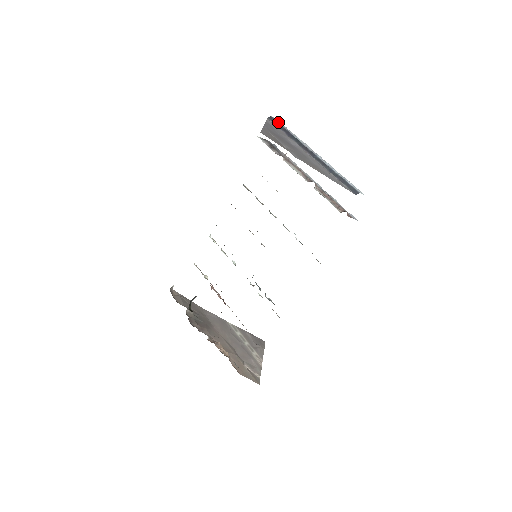
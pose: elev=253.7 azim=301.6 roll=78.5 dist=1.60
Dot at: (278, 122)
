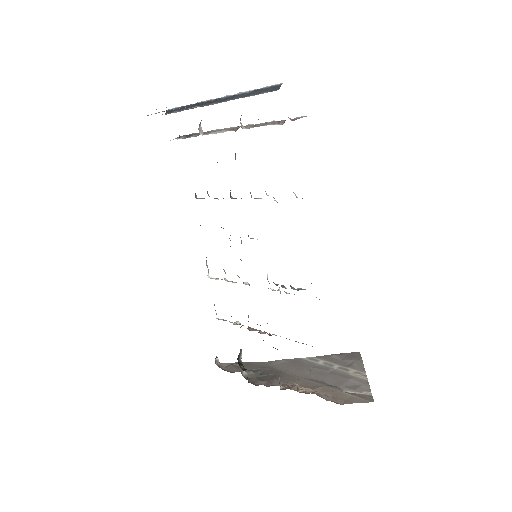
Dot at: (174, 108)
